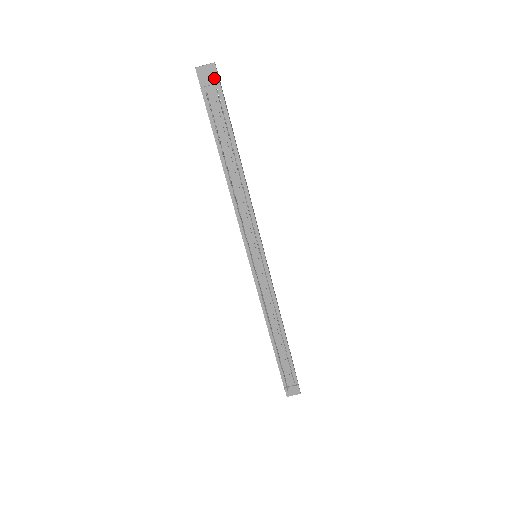
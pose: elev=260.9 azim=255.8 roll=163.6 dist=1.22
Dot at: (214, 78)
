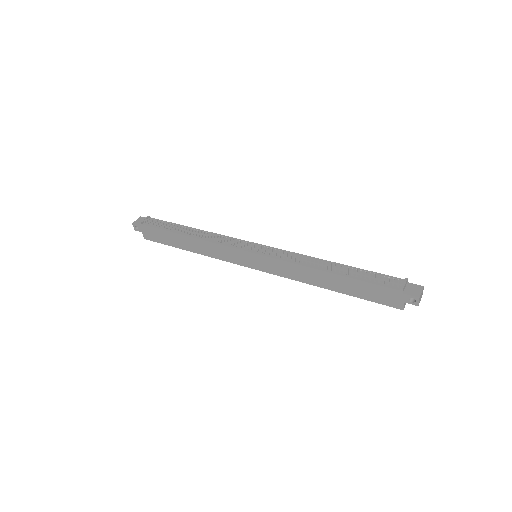
Dot at: occluded
